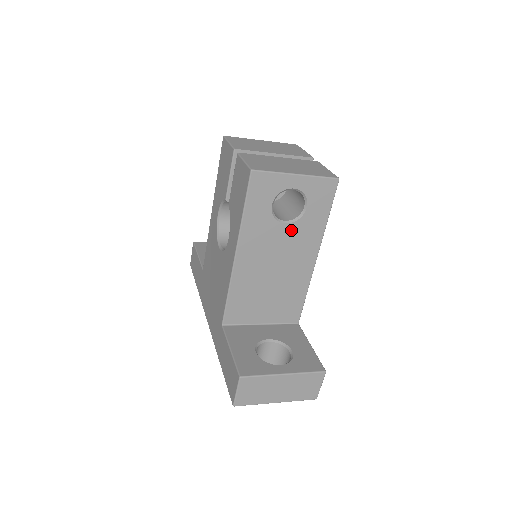
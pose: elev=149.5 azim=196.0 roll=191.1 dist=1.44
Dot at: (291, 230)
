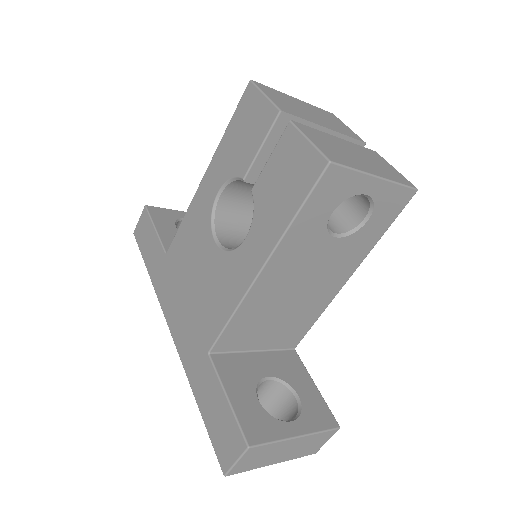
Dot at: (338, 246)
